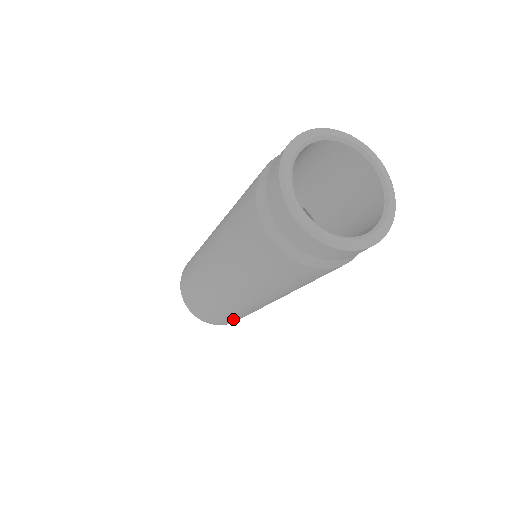
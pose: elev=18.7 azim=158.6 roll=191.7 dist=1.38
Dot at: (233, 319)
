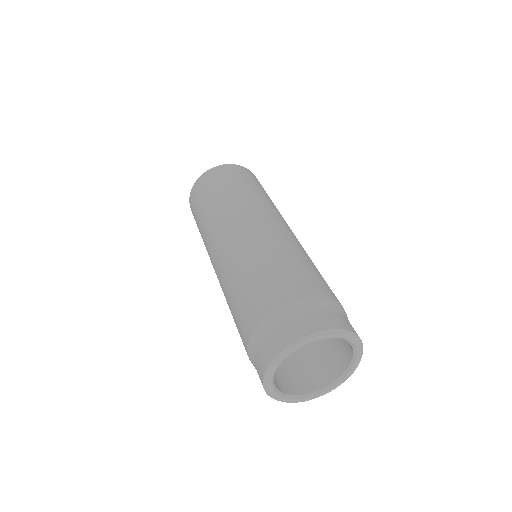
Dot at: occluded
